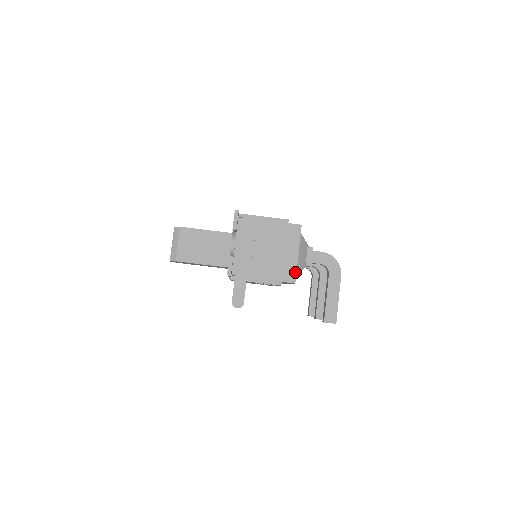
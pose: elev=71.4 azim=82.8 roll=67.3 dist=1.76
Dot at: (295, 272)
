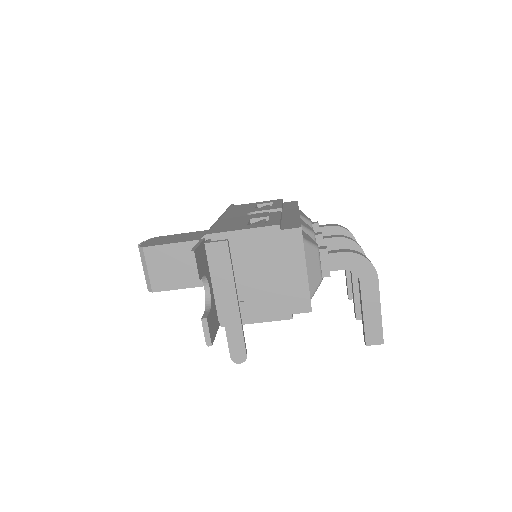
Dot at: (308, 297)
